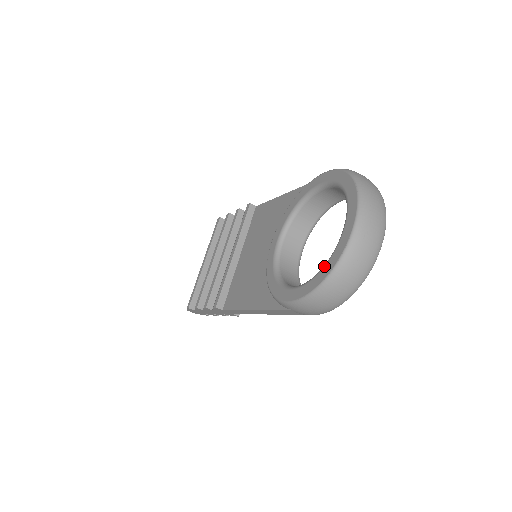
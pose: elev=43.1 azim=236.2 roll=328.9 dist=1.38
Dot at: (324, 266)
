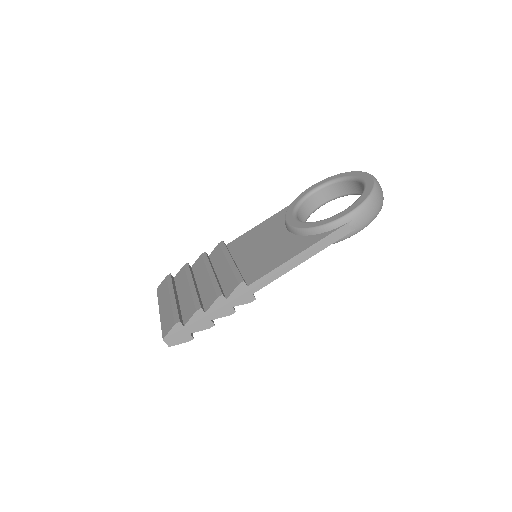
Dot at: (365, 189)
